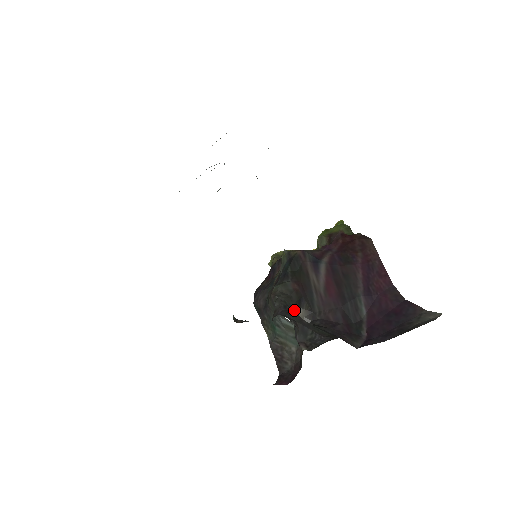
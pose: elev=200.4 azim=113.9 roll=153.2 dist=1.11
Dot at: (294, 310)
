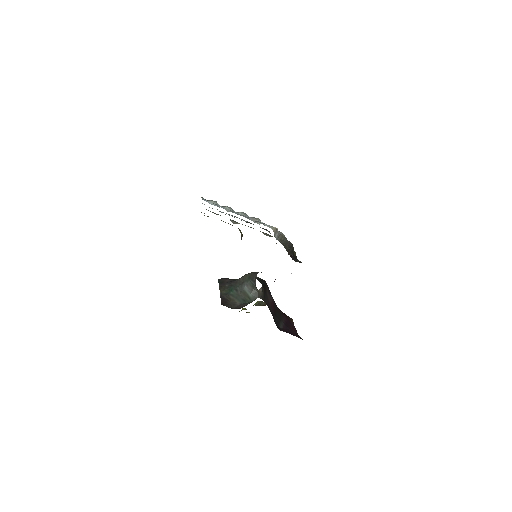
Dot at: occluded
